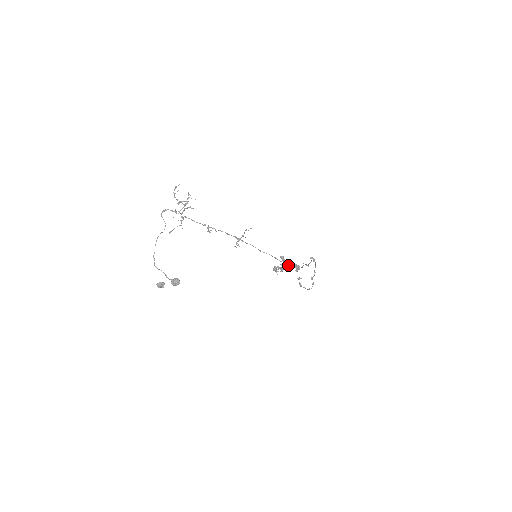
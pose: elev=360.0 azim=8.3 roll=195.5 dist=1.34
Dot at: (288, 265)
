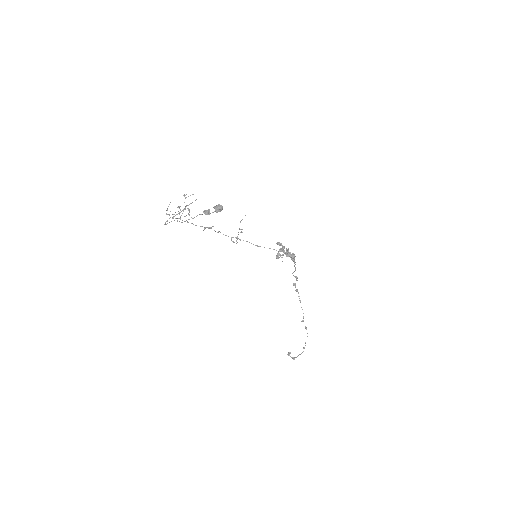
Dot at: occluded
